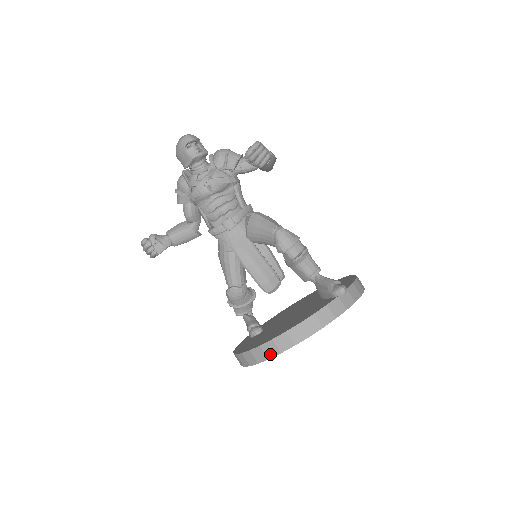
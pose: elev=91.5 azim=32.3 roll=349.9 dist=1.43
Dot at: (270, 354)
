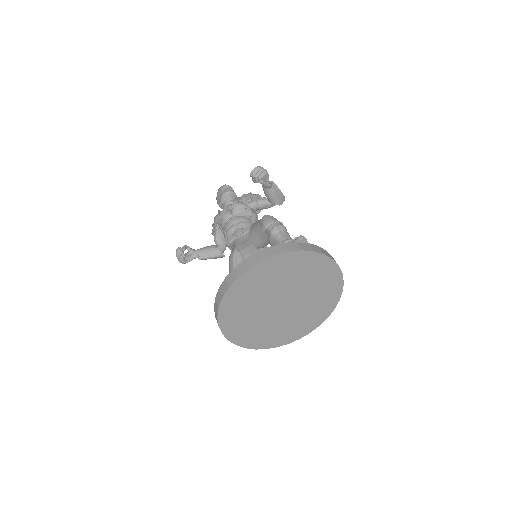
Dot at: (231, 282)
